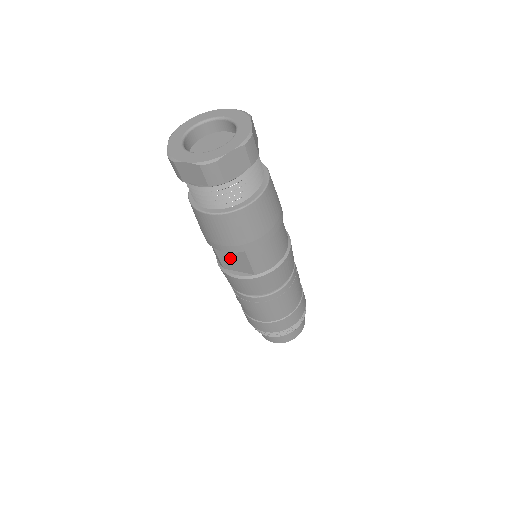
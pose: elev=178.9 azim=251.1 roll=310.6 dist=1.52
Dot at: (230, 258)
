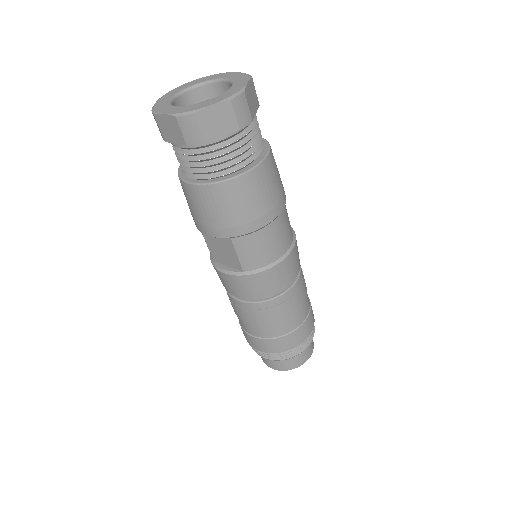
Dot at: (218, 247)
